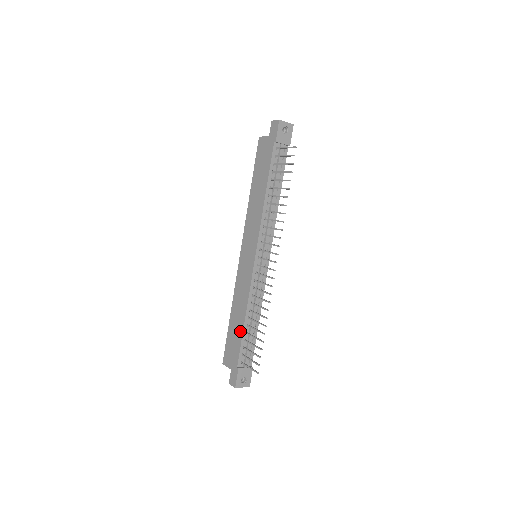
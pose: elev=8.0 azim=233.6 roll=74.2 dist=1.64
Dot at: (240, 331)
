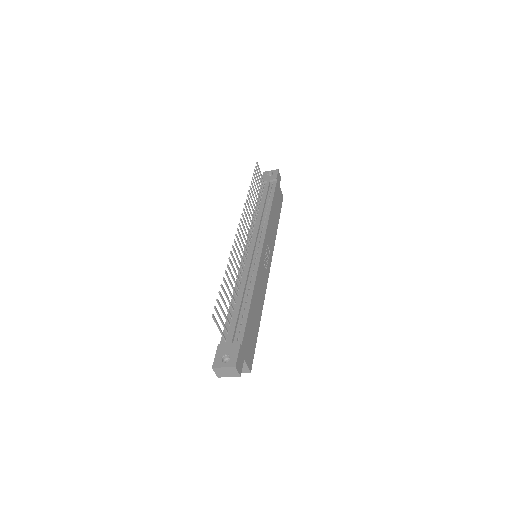
Dot at: occluded
